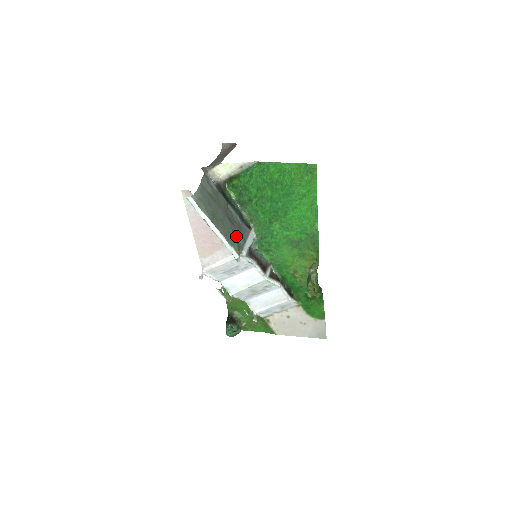
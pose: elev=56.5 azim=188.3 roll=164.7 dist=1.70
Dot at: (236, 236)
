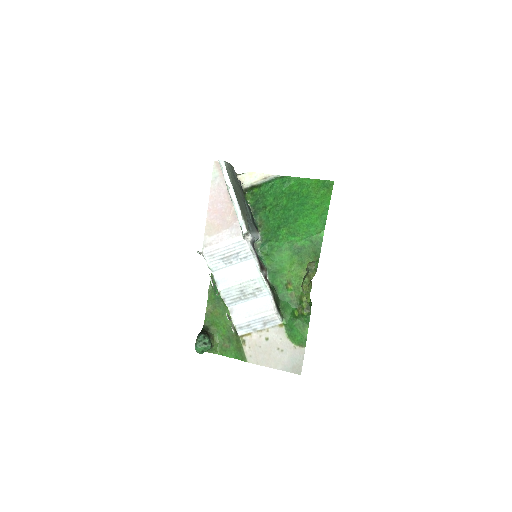
Dot at: occluded
